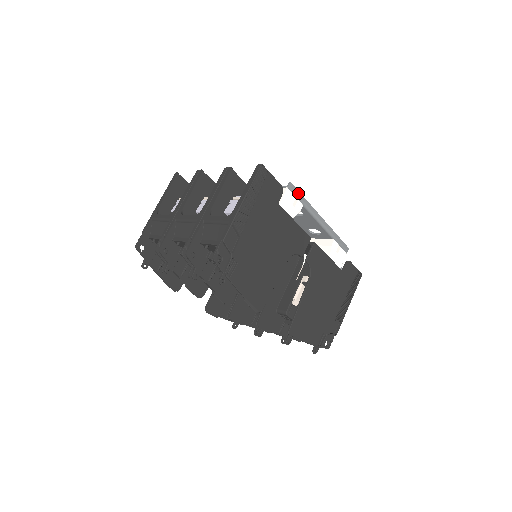
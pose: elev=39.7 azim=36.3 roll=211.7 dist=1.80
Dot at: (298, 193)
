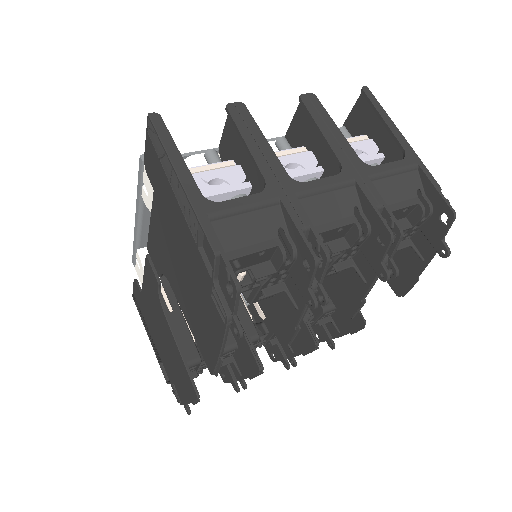
Dot at: occluded
